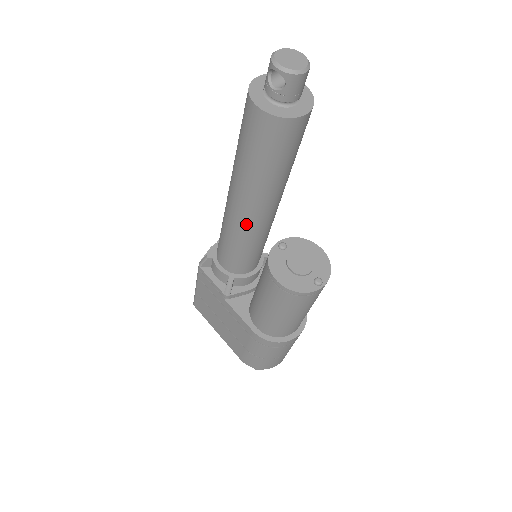
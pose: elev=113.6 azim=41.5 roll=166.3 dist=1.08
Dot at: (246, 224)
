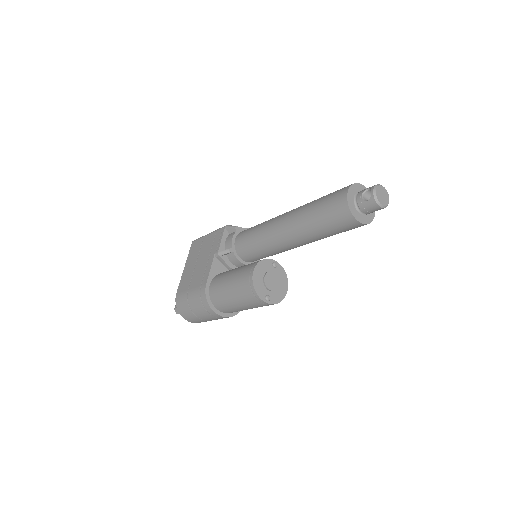
Dot at: (275, 234)
